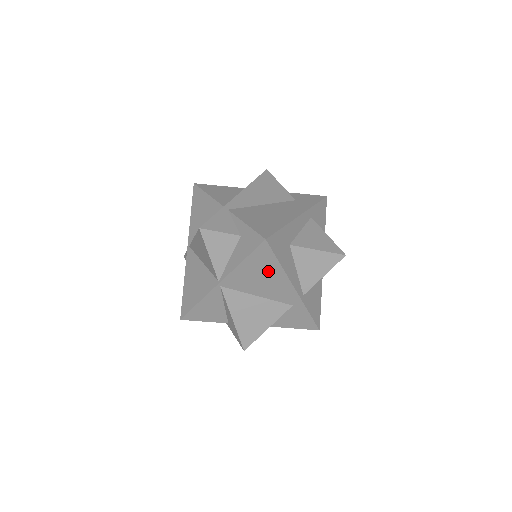
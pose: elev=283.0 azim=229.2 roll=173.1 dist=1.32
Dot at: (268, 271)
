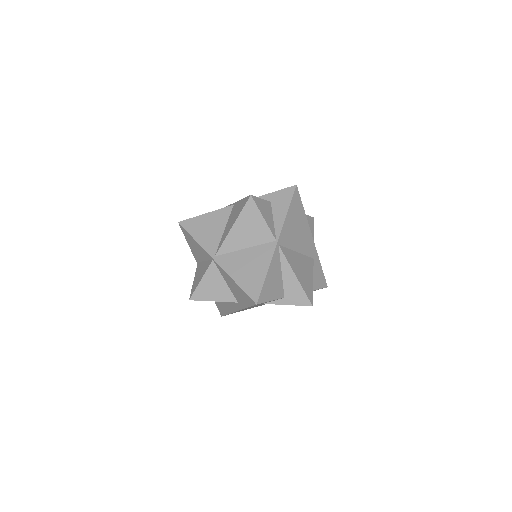
Dot at: (300, 220)
